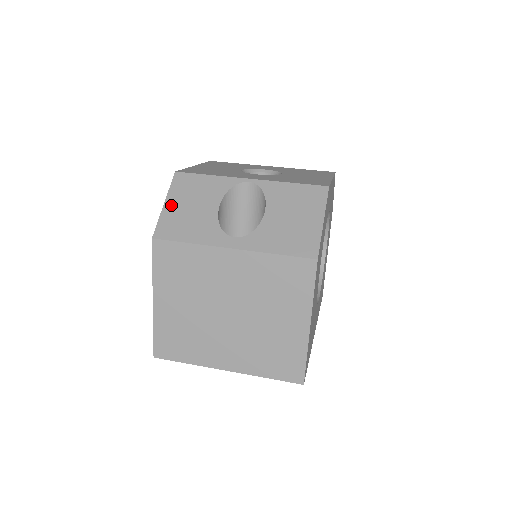
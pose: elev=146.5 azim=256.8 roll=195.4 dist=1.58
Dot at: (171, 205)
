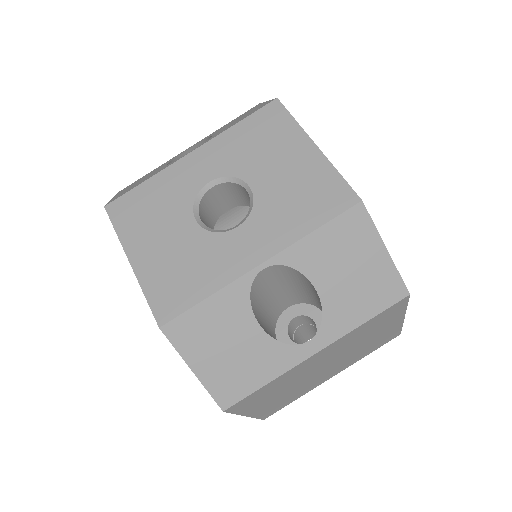
Dot at: (203, 367)
